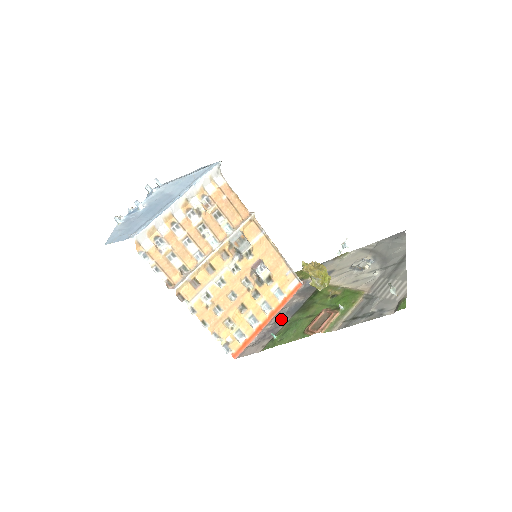
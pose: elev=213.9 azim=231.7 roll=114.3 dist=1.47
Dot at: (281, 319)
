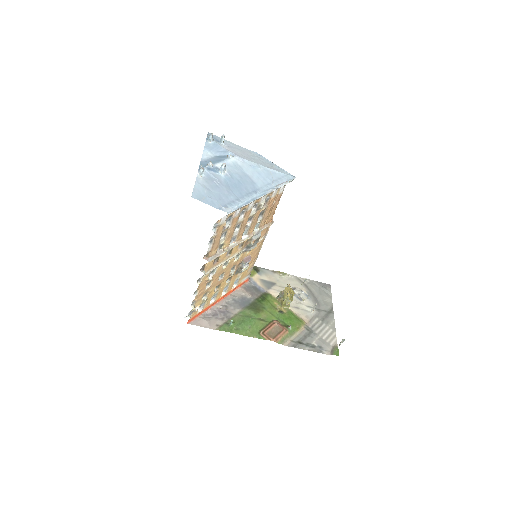
Dot at: (232, 306)
